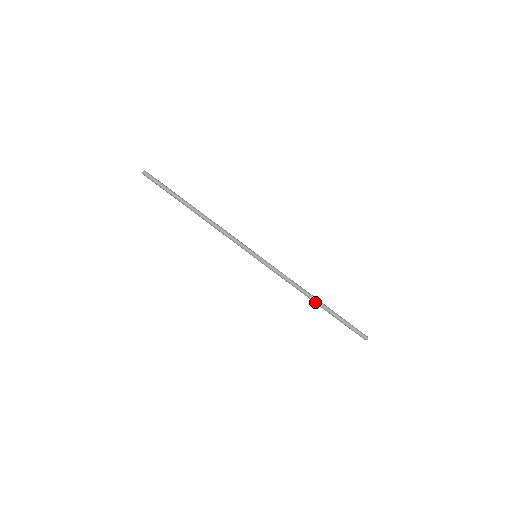
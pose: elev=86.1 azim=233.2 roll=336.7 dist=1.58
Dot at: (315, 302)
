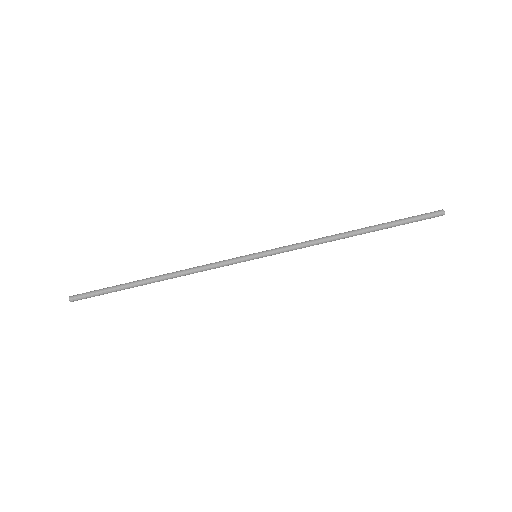
Dot at: (357, 232)
